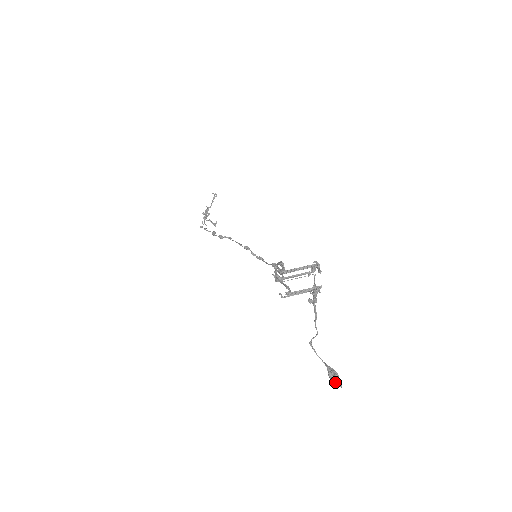
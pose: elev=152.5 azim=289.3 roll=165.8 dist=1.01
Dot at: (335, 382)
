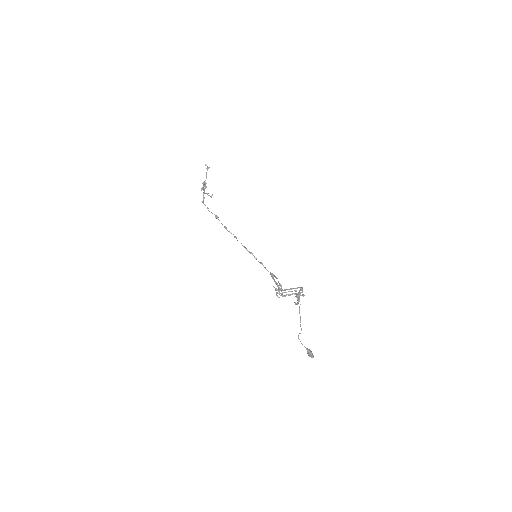
Dot at: (311, 357)
